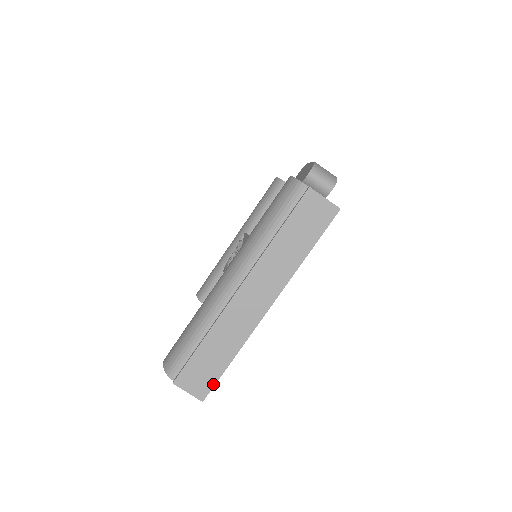
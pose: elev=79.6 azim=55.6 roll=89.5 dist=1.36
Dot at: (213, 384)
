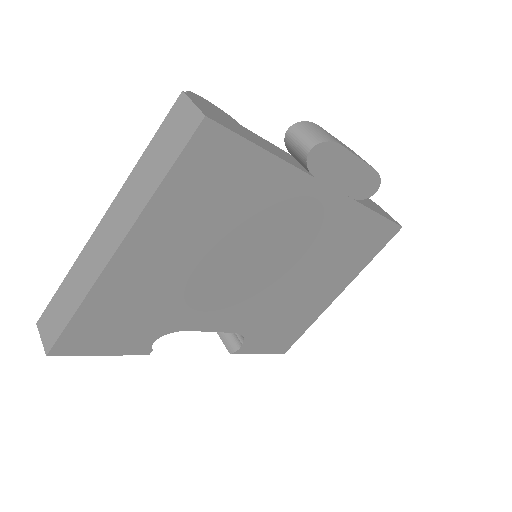
Dot at: (58, 336)
